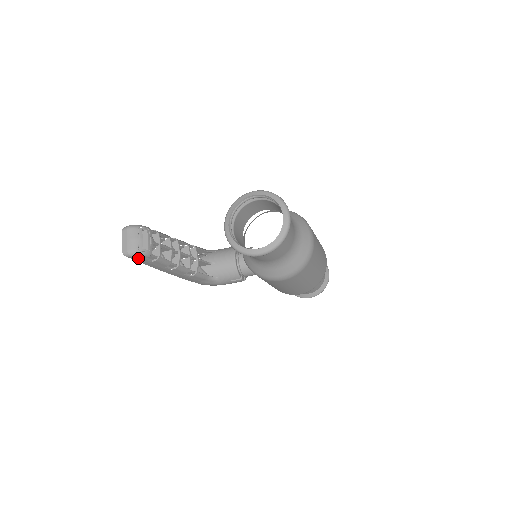
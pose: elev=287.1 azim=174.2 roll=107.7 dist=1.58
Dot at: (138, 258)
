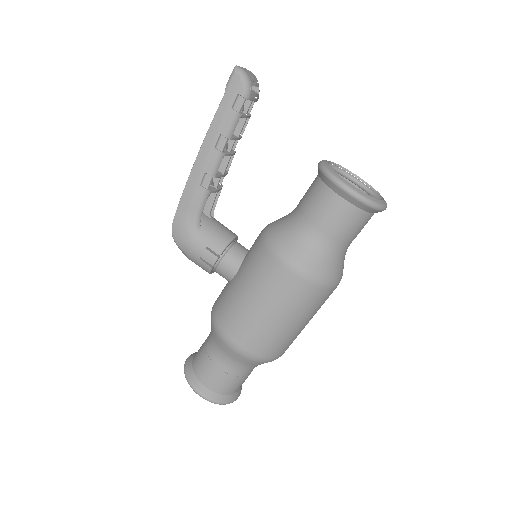
Dot at: (237, 85)
